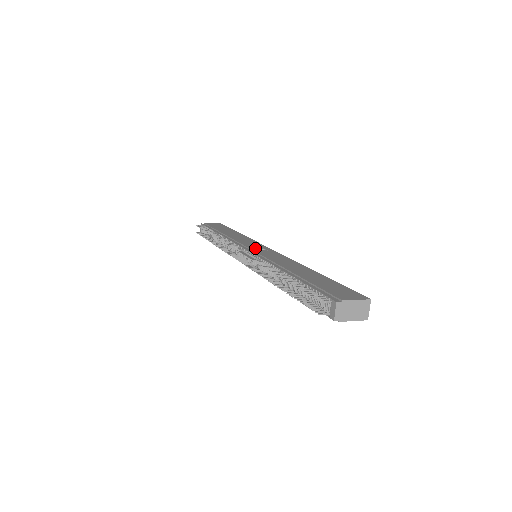
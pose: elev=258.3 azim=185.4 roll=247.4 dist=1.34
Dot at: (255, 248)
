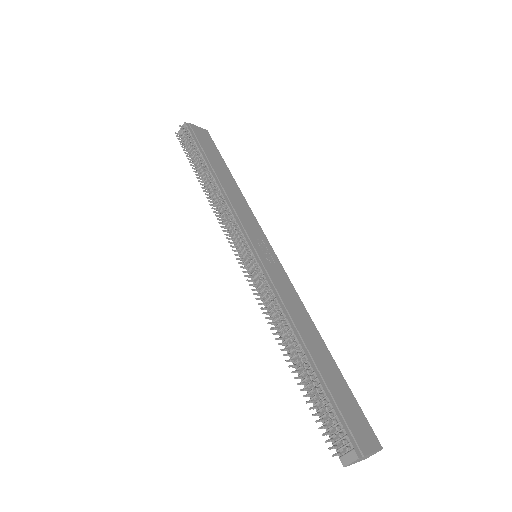
Dot at: (260, 248)
